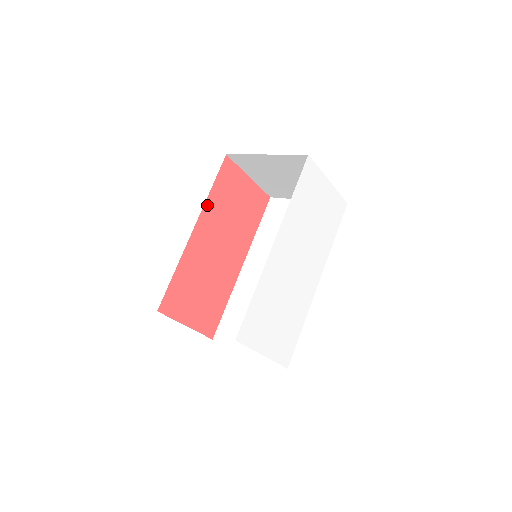
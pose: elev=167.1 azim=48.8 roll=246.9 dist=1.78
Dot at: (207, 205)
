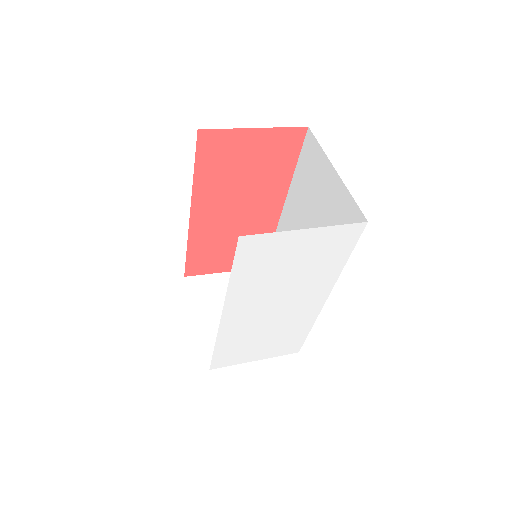
Dot at: (197, 189)
